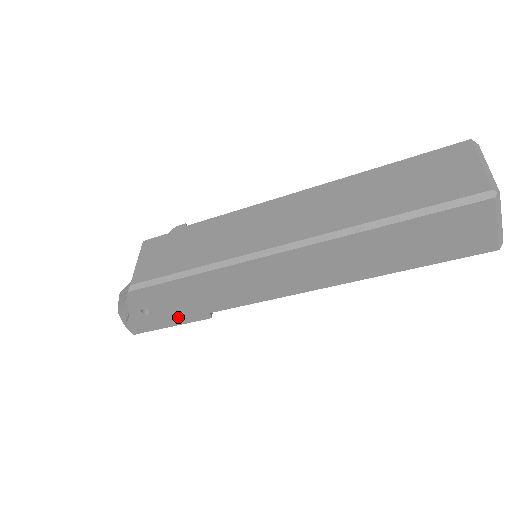
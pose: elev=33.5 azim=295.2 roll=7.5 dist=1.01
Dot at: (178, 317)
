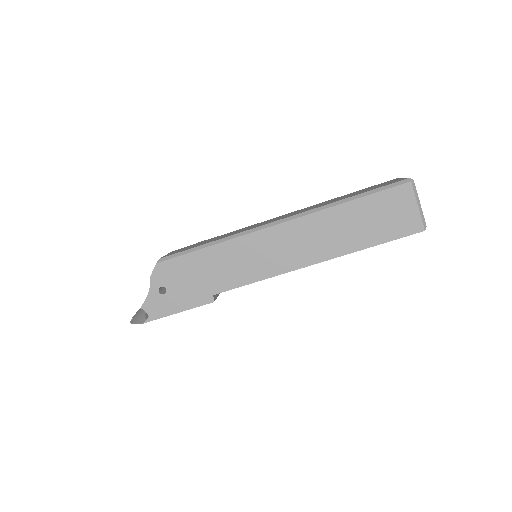
Dot at: (187, 299)
